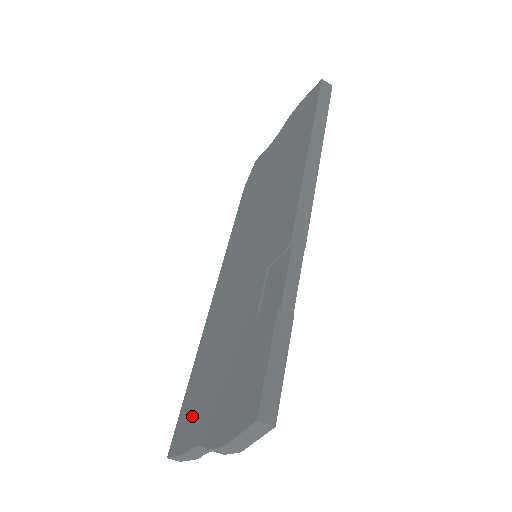
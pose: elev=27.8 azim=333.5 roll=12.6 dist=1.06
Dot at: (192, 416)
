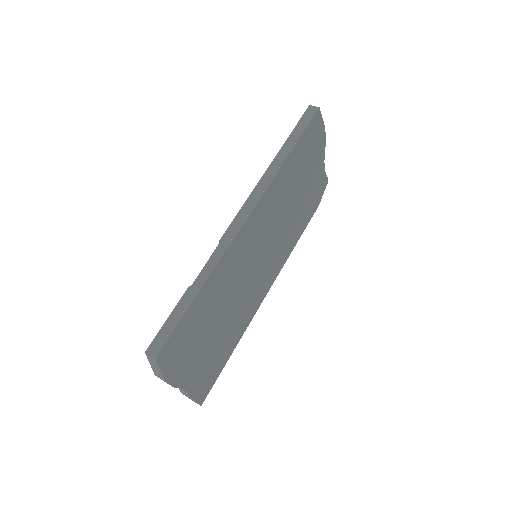
Dot at: occluded
